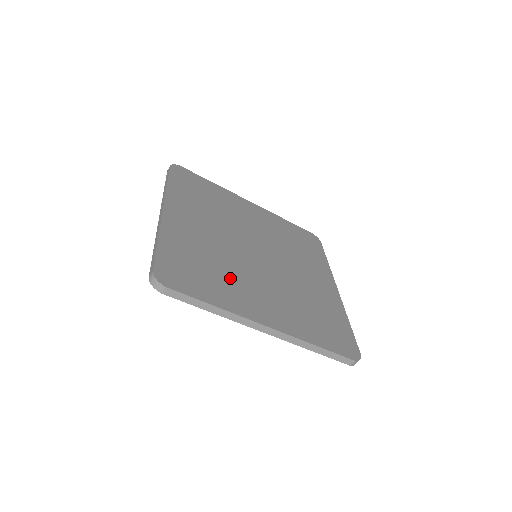
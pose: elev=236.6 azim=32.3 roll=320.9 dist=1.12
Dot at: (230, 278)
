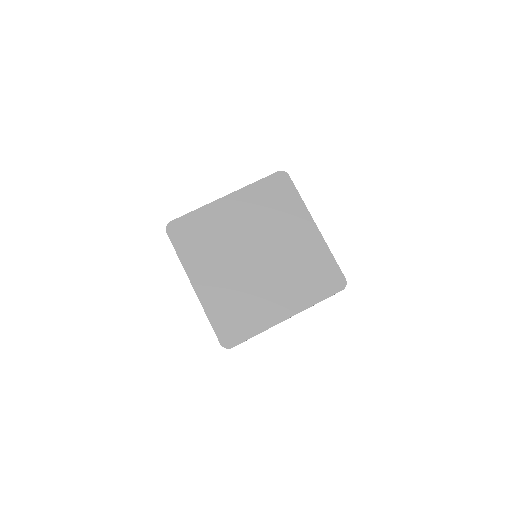
Dot at: (253, 303)
